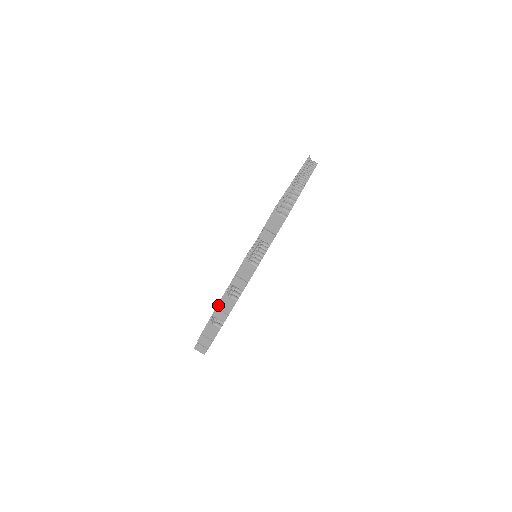
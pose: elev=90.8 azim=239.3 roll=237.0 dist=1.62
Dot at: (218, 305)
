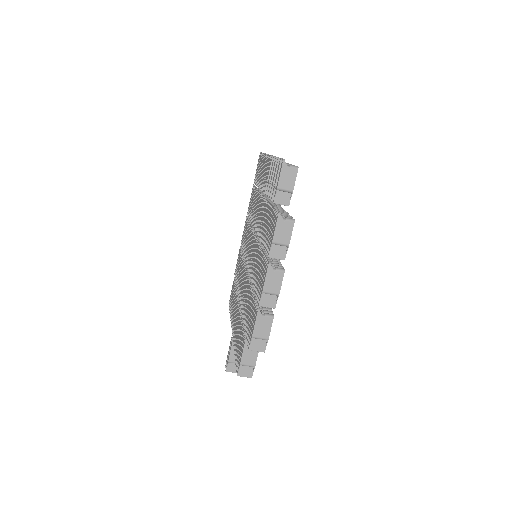
Dot at: (264, 287)
